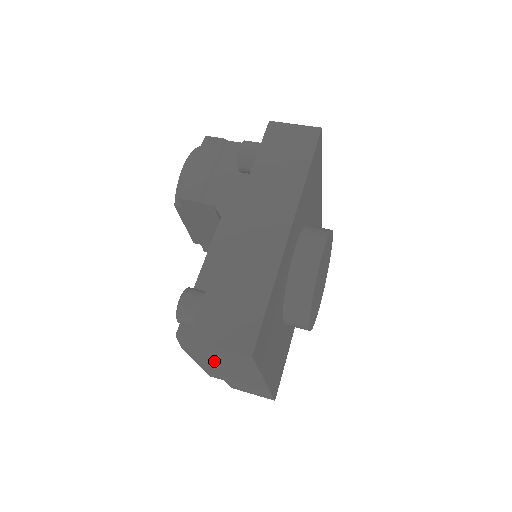
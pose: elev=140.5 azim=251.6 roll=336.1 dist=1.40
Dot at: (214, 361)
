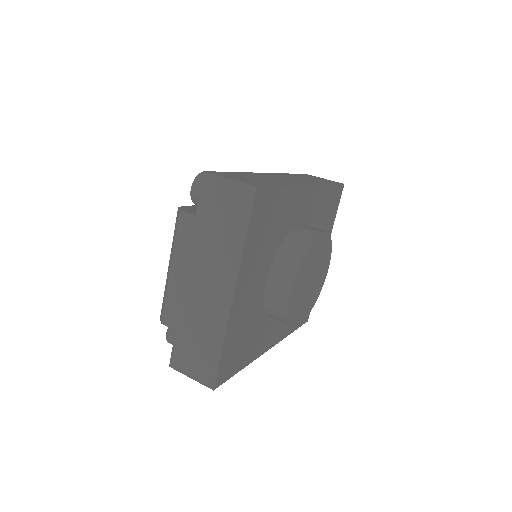
Dot at: (199, 241)
